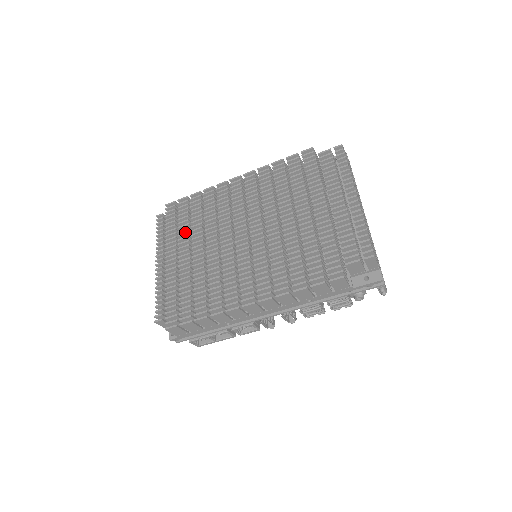
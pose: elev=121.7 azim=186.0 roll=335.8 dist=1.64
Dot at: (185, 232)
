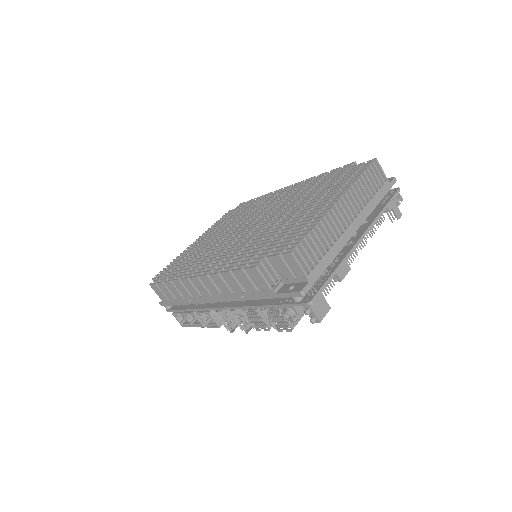
Dot at: occluded
